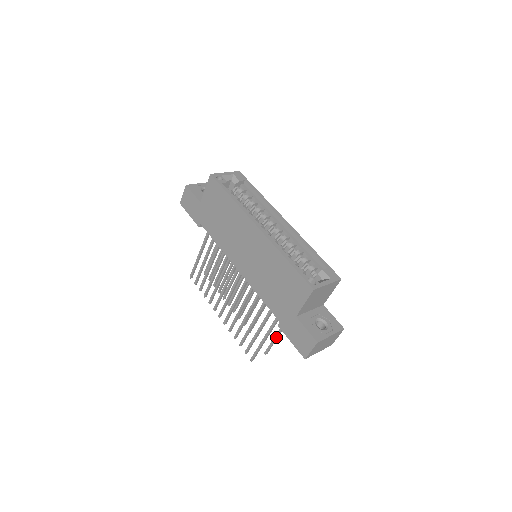
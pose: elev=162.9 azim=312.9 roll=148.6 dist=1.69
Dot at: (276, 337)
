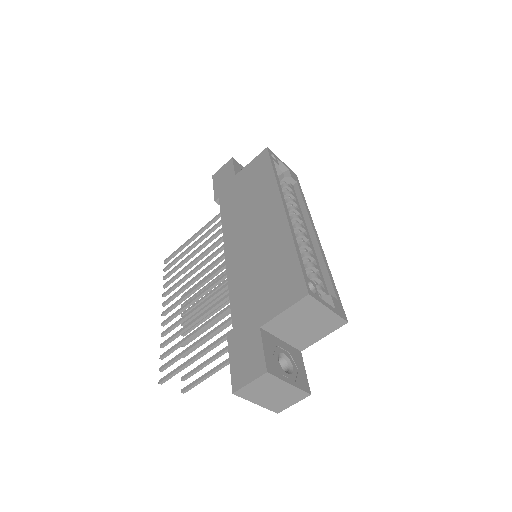
Dot at: (211, 371)
